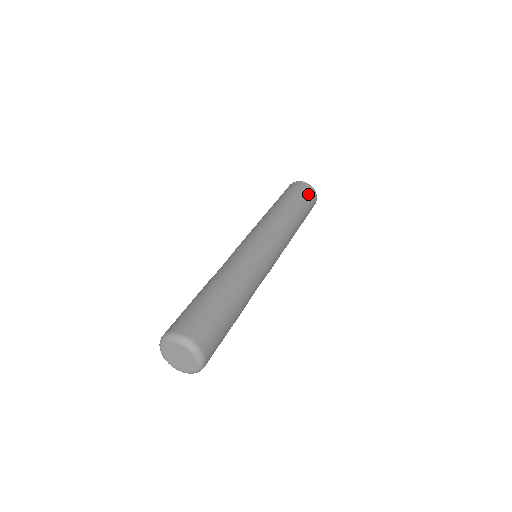
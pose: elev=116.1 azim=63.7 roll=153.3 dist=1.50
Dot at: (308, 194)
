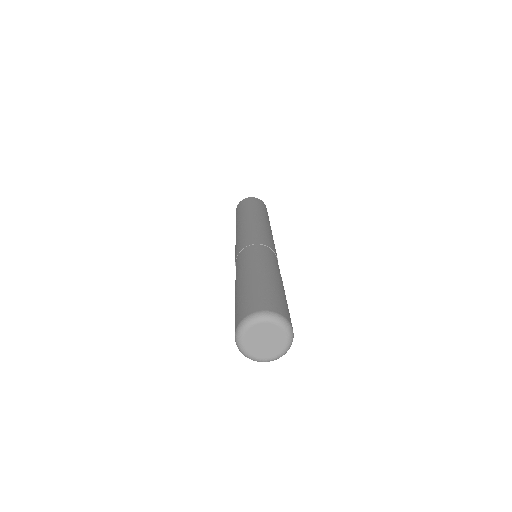
Dot at: (256, 202)
